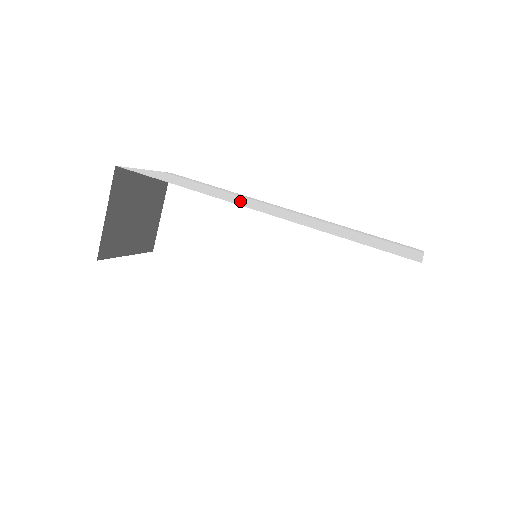
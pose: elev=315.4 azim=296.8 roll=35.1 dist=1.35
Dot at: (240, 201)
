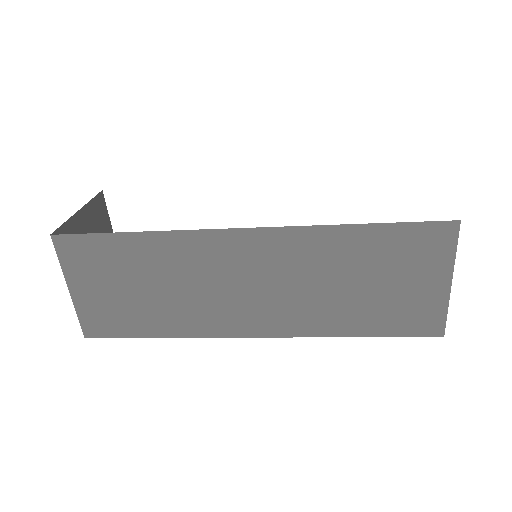
Dot at: occluded
